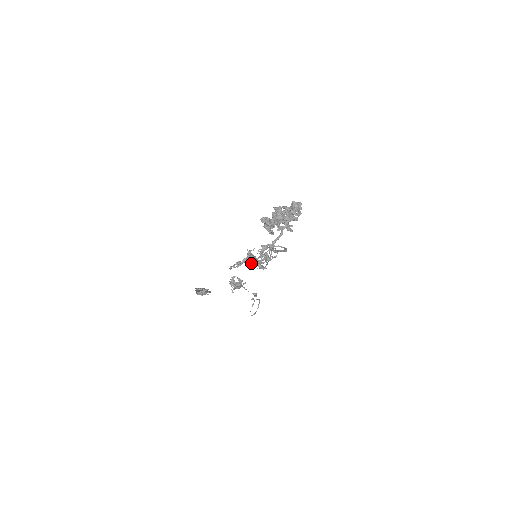
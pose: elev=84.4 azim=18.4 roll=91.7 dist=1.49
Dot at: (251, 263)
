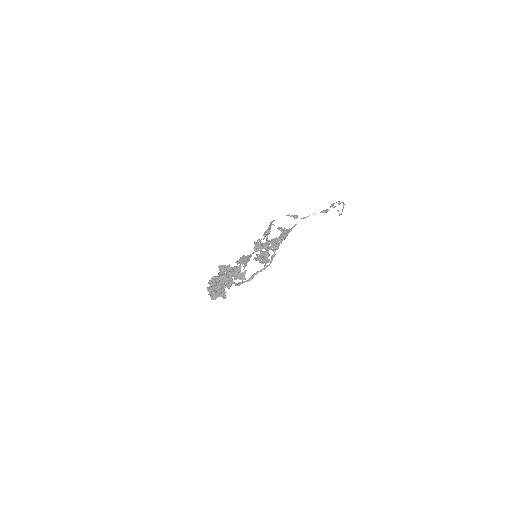
Dot at: (256, 259)
